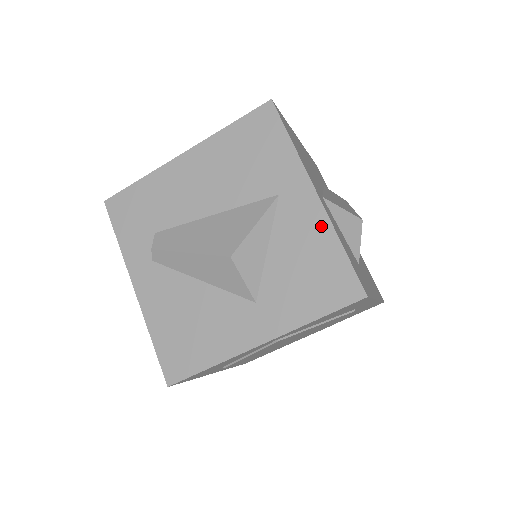
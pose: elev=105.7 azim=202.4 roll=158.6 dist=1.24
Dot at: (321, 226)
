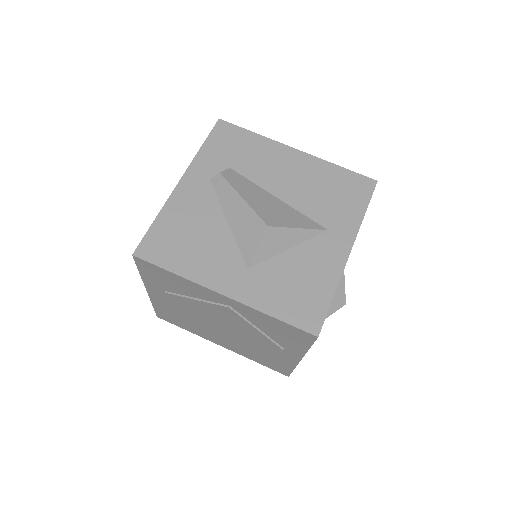
Dot at: (333, 272)
